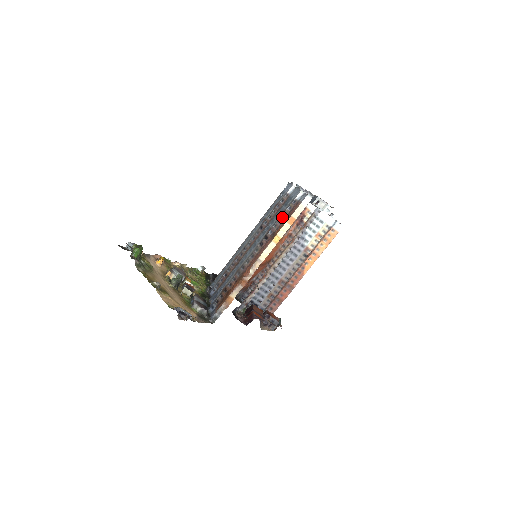
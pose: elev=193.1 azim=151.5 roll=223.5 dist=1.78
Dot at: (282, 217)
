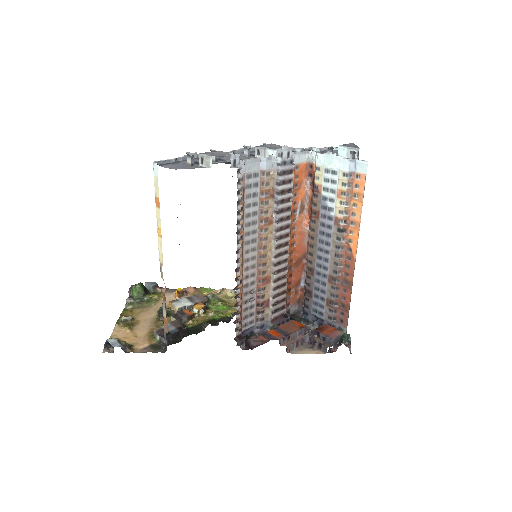
Dot at: occluded
